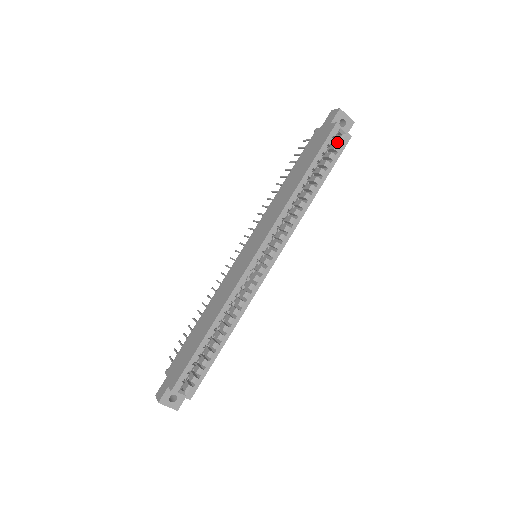
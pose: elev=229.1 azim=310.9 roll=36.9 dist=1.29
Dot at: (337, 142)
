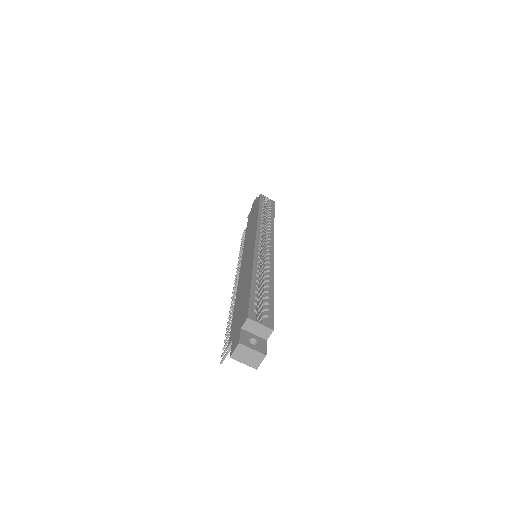
Dot at: occluded
